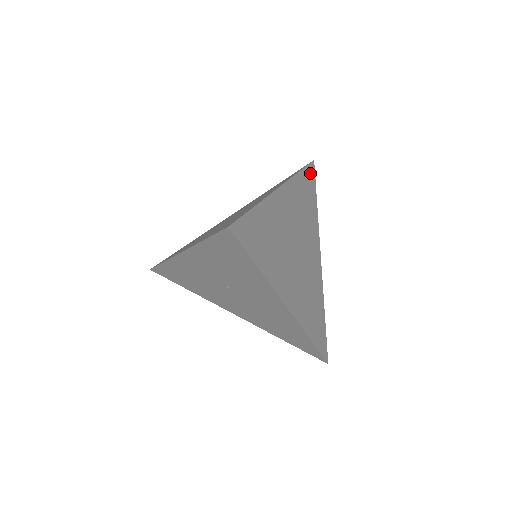
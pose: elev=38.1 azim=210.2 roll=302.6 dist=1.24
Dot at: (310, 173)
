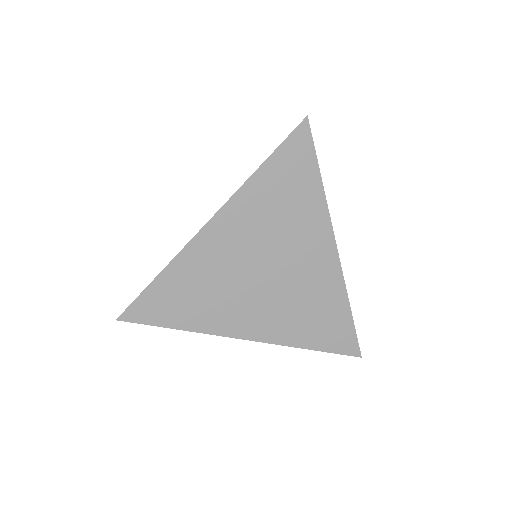
Dot at: (295, 146)
